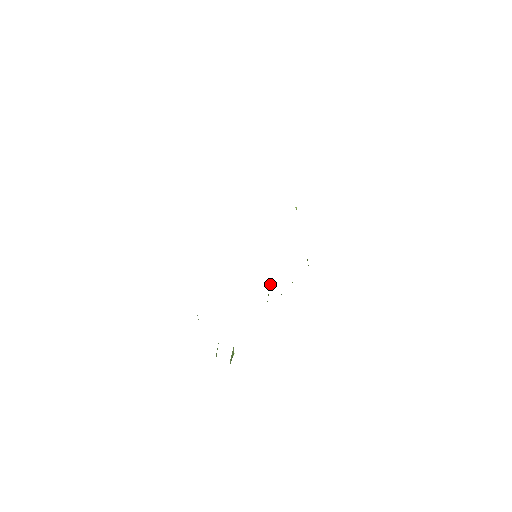
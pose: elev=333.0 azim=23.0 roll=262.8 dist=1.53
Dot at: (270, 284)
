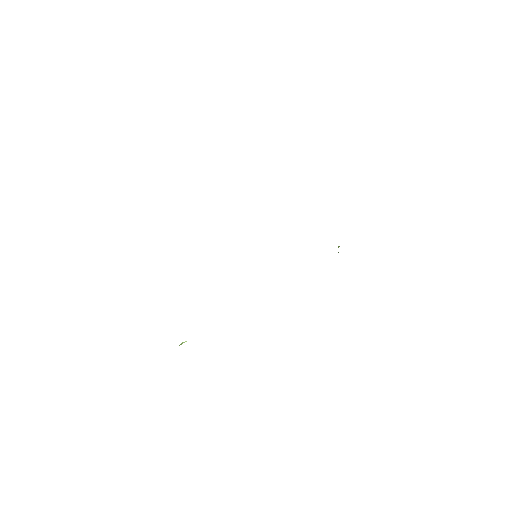
Dot at: occluded
